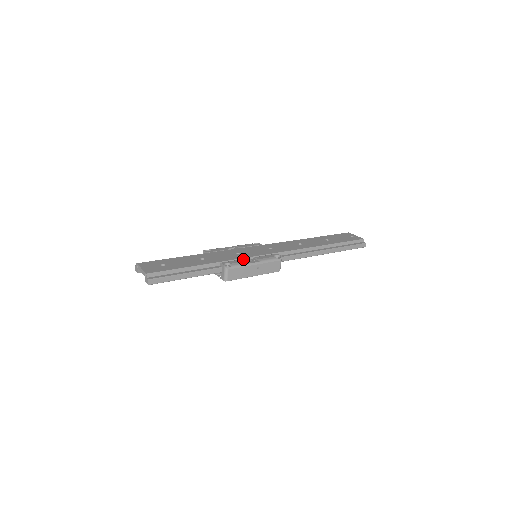
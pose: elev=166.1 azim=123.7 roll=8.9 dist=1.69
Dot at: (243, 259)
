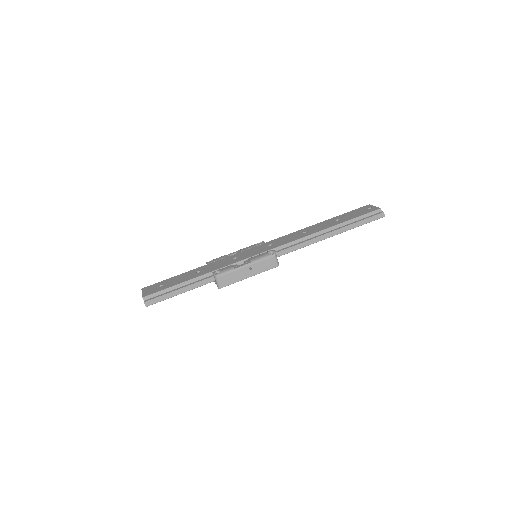
Dot at: (236, 263)
